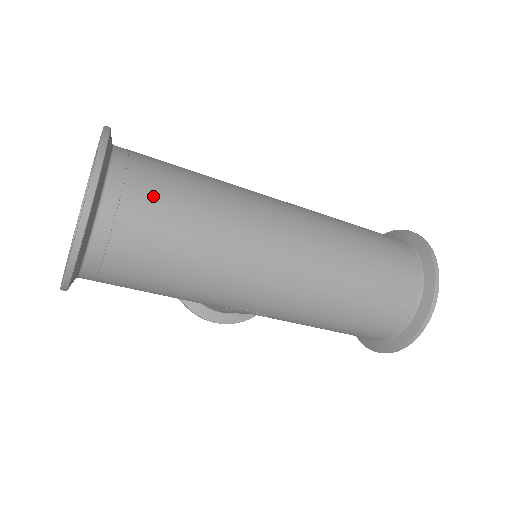
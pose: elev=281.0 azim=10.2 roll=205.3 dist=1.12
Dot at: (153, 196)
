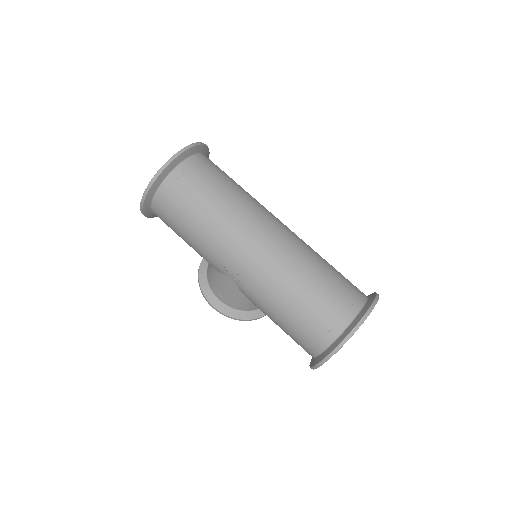
Dot at: (211, 172)
